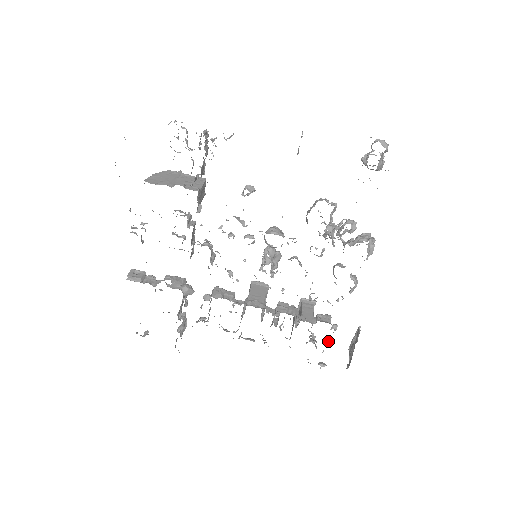
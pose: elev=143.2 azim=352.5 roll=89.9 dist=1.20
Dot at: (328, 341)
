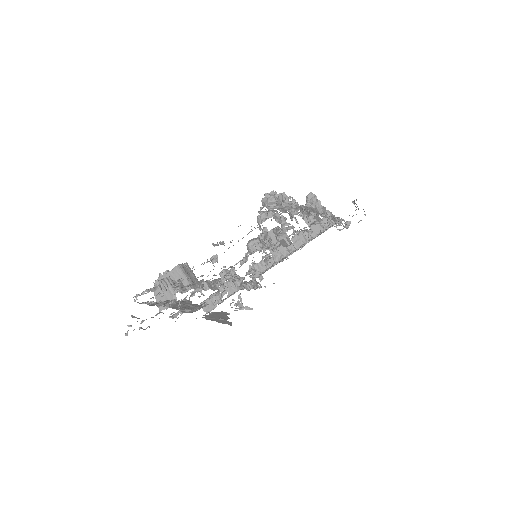
Dot at: occluded
